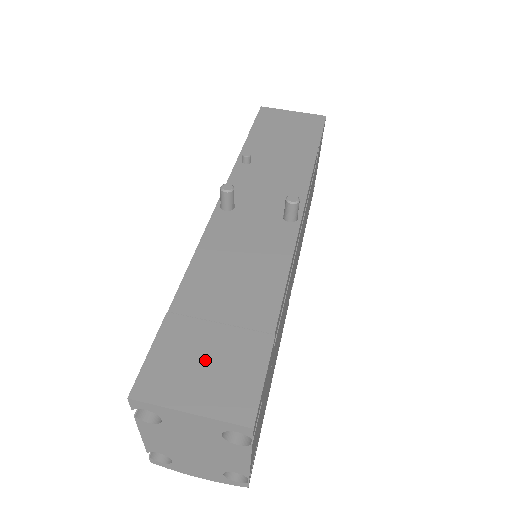
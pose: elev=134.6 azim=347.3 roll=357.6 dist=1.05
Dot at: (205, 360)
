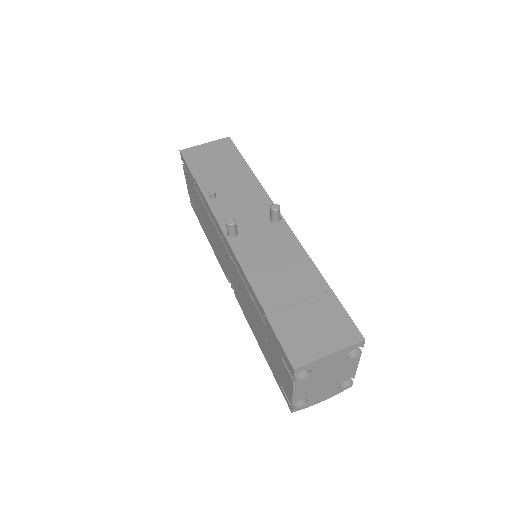
Dot at: (311, 325)
